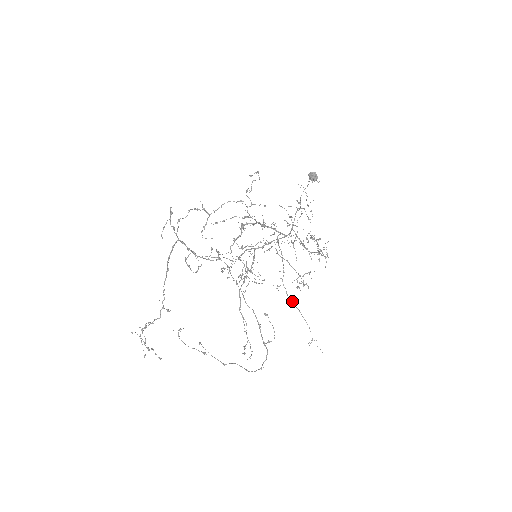
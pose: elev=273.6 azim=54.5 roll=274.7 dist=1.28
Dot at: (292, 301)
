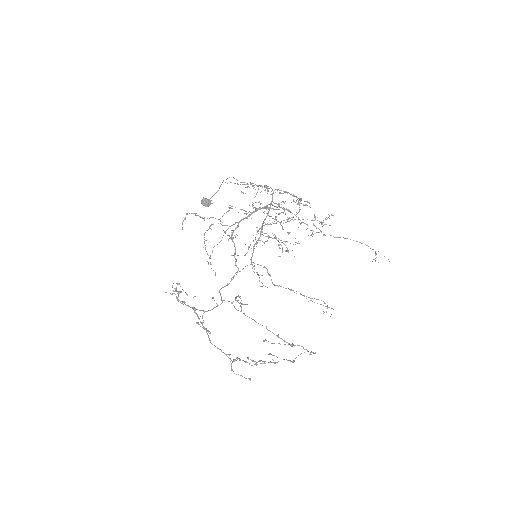
Dot at: occluded
